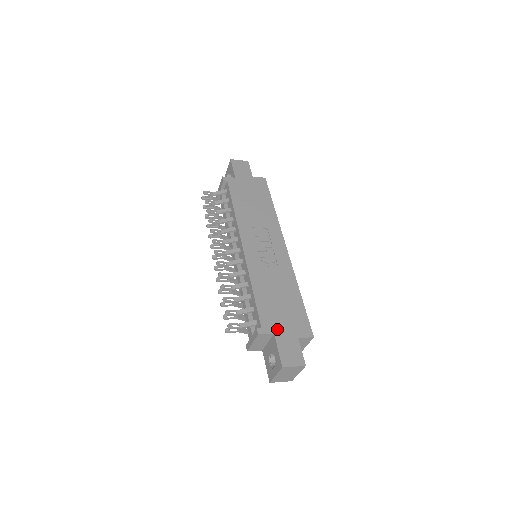
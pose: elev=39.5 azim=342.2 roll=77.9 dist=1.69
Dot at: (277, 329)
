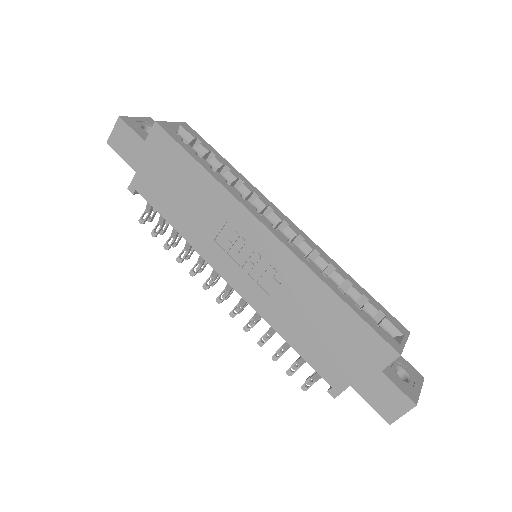
Dot at: (349, 377)
